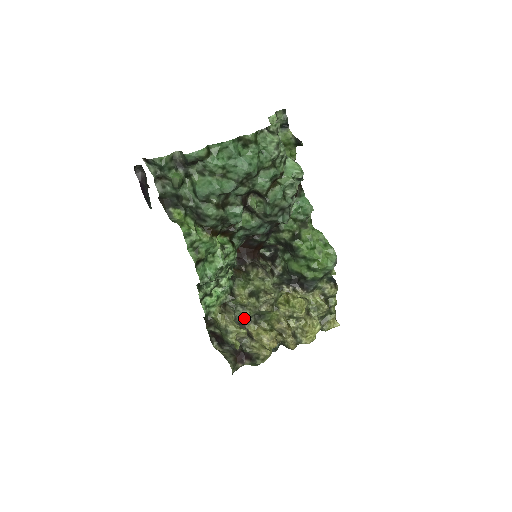
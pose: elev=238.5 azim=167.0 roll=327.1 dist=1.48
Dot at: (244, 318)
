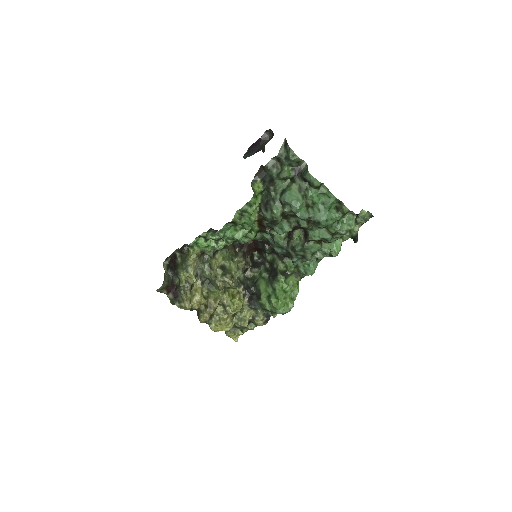
Dot at: (200, 272)
